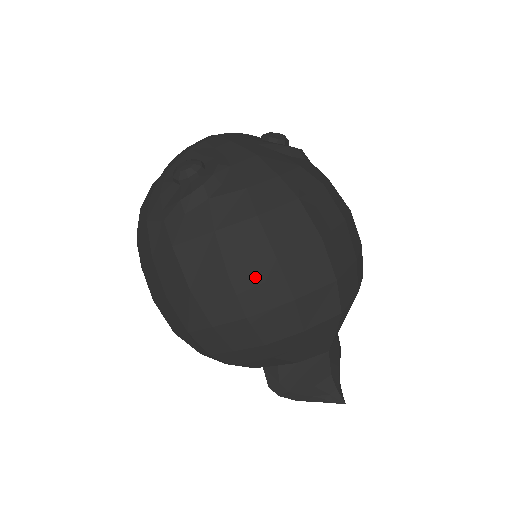
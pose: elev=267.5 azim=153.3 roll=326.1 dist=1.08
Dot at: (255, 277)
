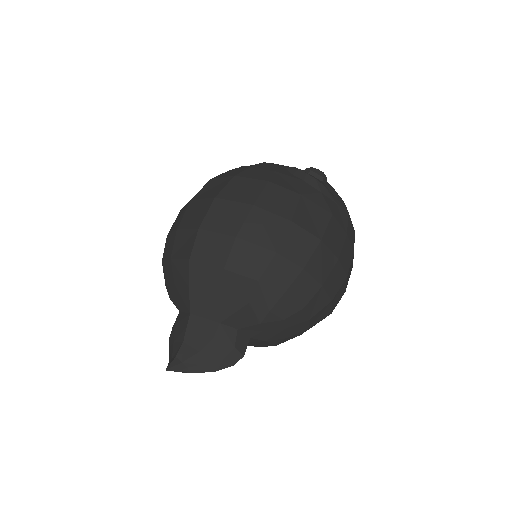
Dot at: occluded
